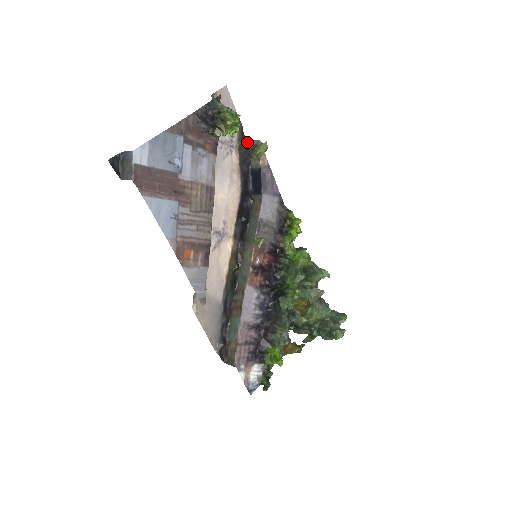
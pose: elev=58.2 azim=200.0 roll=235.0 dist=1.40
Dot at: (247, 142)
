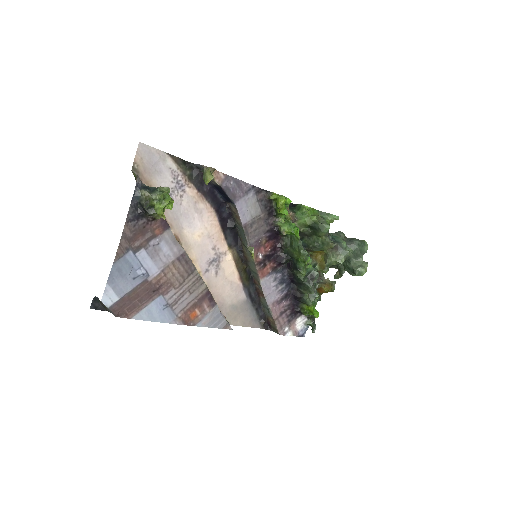
Dot at: (194, 165)
